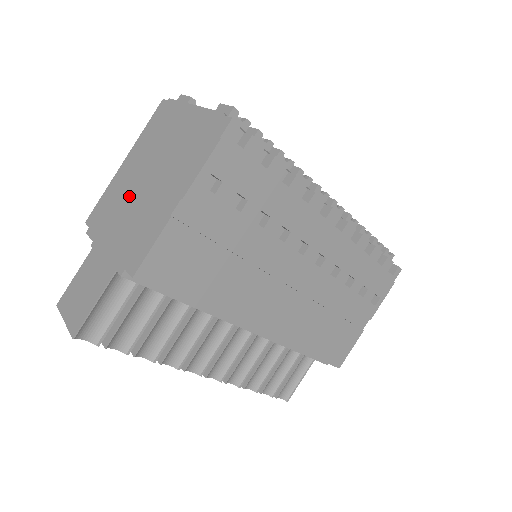
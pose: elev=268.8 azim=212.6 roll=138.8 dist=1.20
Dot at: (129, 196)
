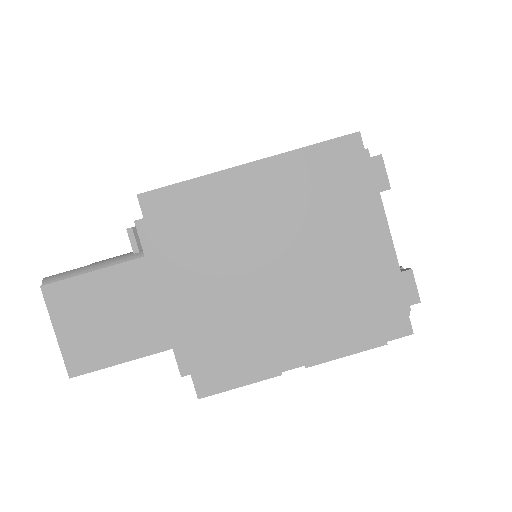
Dot at: (235, 257)
